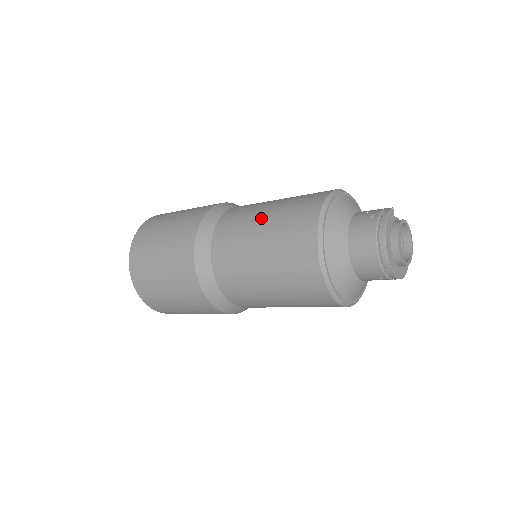
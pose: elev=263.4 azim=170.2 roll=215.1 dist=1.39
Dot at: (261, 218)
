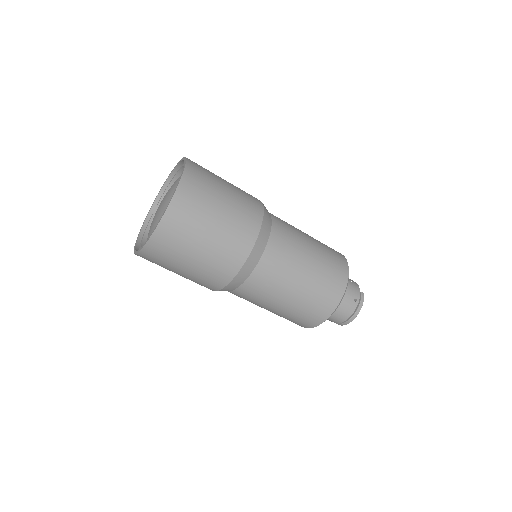
Dot at: (302, 276)
